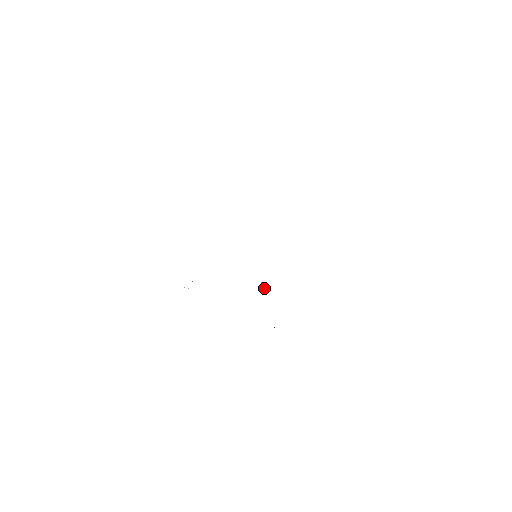
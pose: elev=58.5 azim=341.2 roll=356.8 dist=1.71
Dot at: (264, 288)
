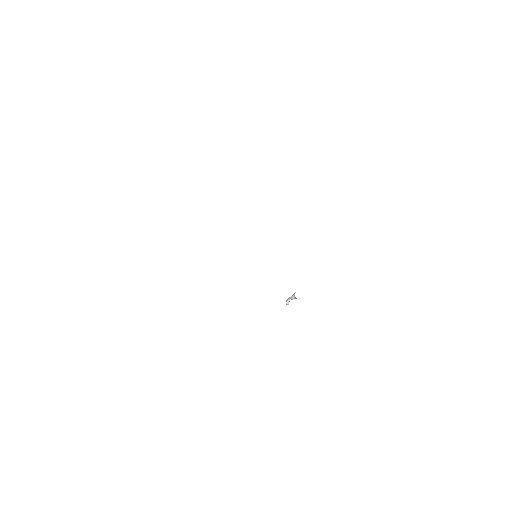
Dot at: (294, 294)
